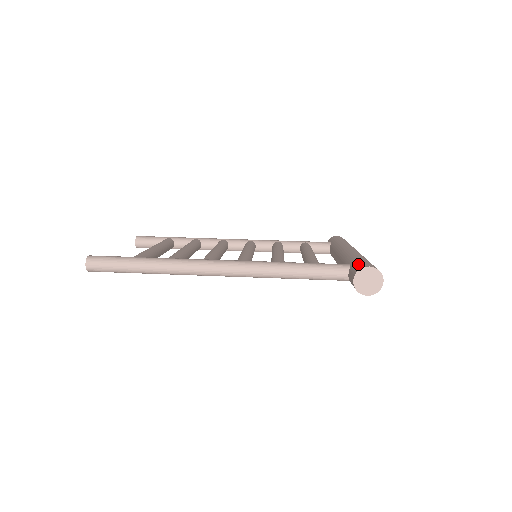
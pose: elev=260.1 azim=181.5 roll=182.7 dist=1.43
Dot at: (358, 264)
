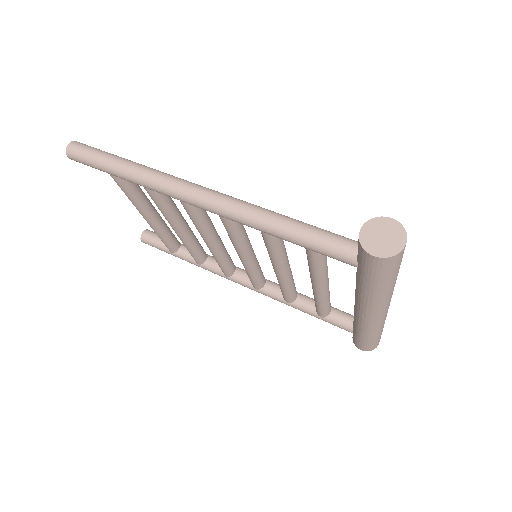
Dot at: occluded
